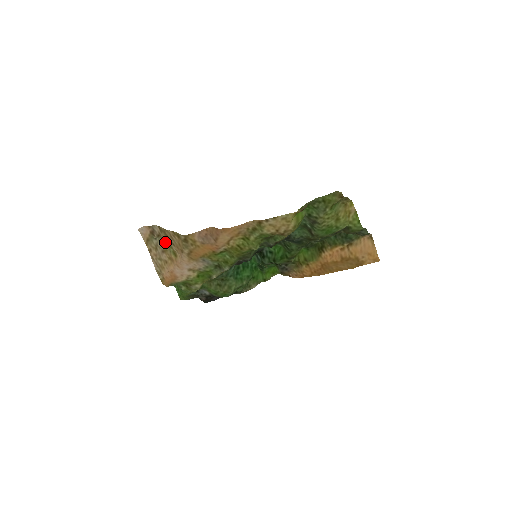
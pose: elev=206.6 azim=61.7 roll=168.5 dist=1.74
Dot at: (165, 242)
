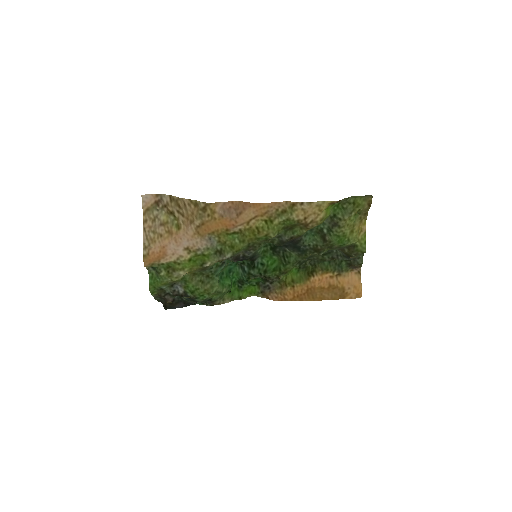
Dot at: (170, 213)
